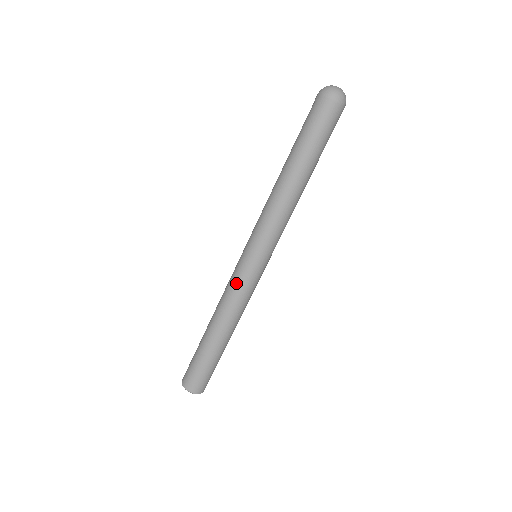
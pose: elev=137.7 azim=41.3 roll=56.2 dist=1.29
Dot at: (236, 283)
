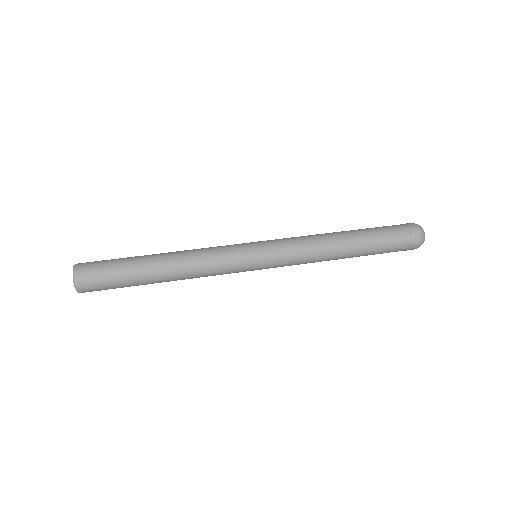
Dot at: (224, 252)
